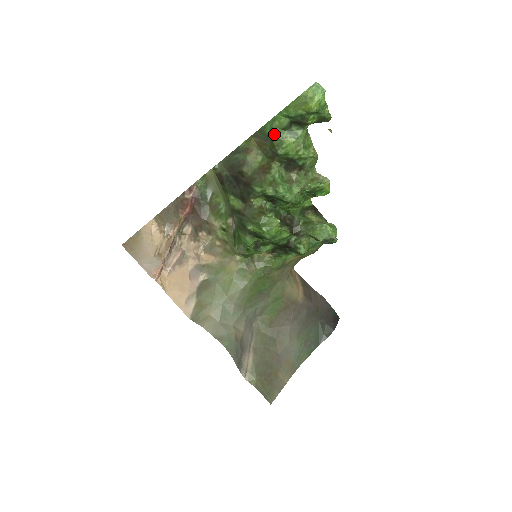
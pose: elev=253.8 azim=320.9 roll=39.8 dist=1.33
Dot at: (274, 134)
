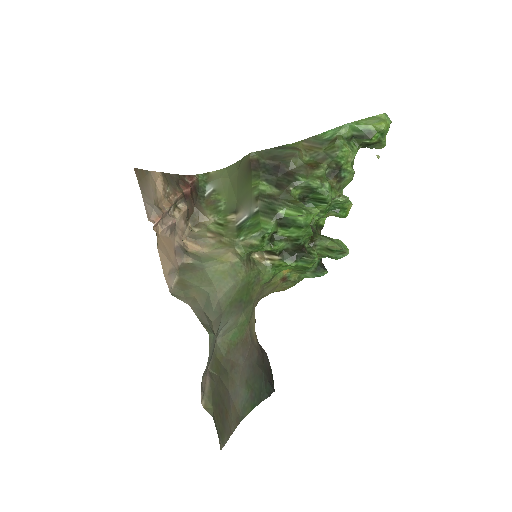
Dot at: (338, 138)
